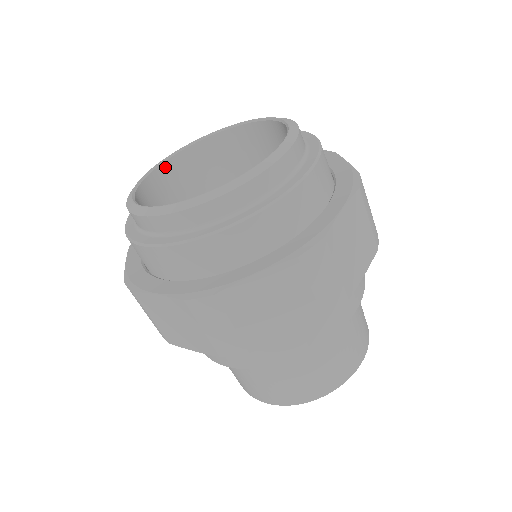
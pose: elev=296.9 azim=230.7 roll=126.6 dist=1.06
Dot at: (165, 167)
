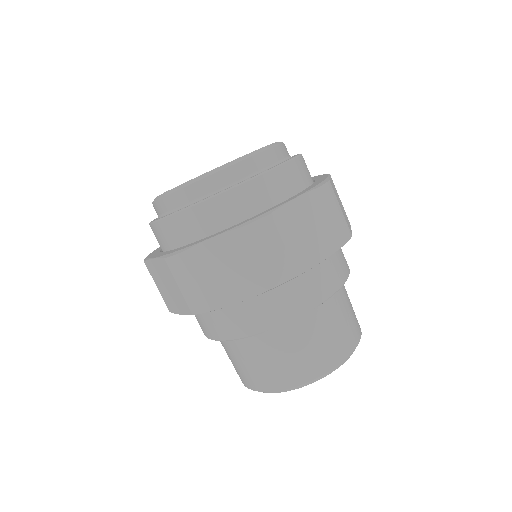
Dot at: occluded
